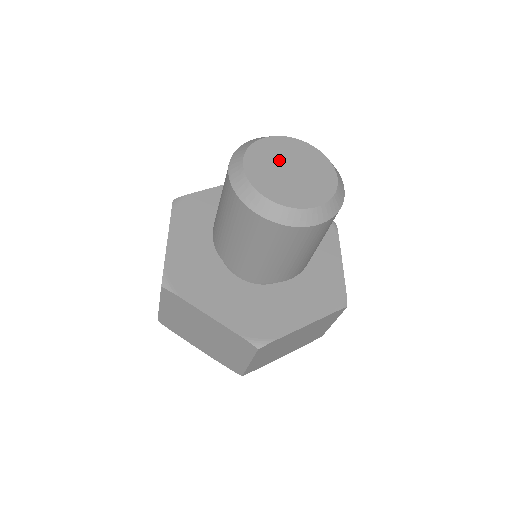
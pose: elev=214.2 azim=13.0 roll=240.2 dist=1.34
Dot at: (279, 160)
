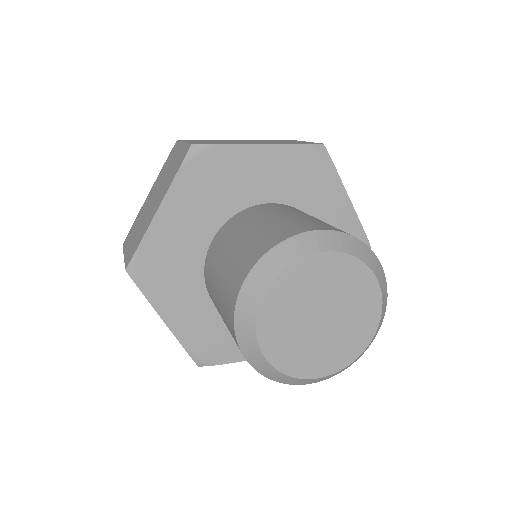
Dot at: (317, 298)
